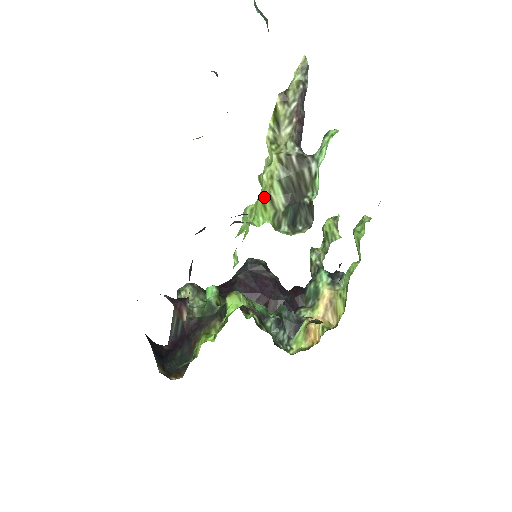
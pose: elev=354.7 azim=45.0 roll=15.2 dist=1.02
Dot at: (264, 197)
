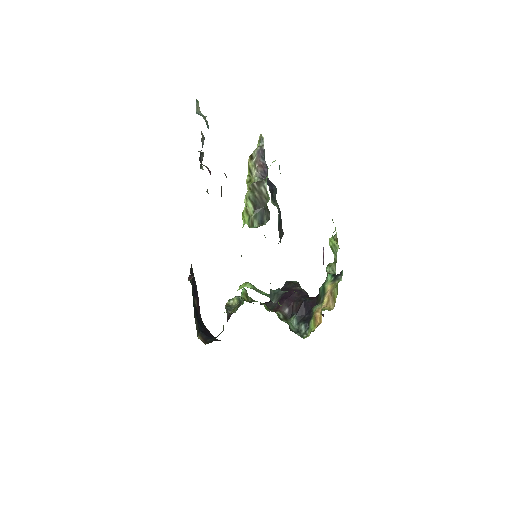
Dot at: (243, 211)
